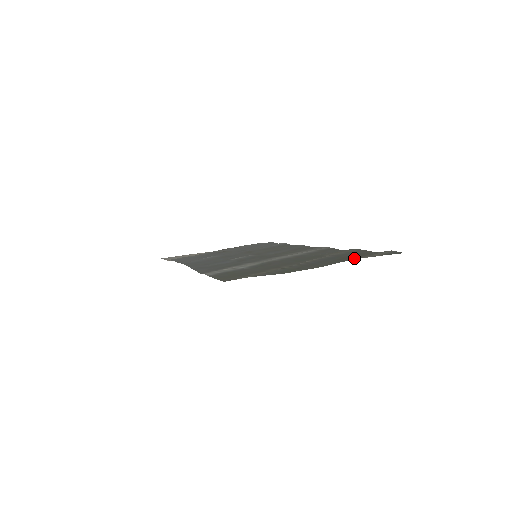
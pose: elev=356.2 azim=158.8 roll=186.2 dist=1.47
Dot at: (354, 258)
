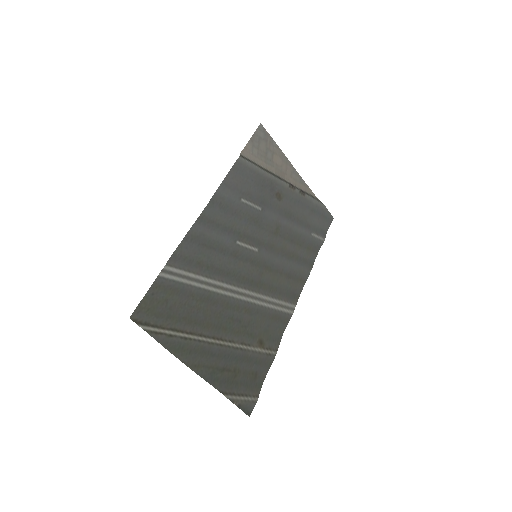
Dot at: (225, 385)
